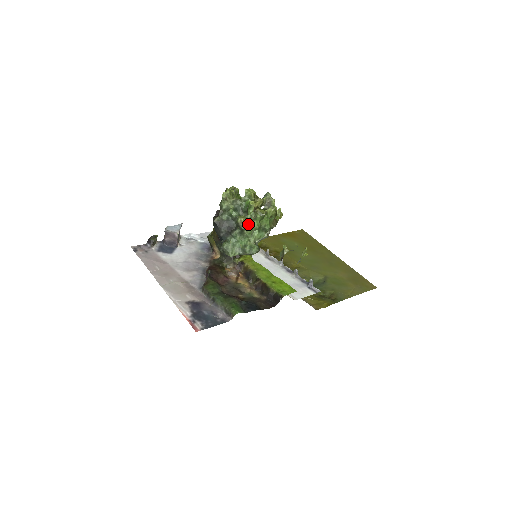
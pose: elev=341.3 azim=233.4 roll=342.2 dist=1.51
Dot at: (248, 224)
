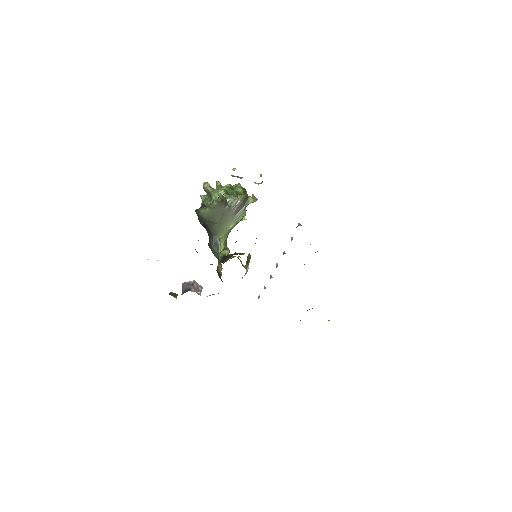
Dot at: (214, 189)
